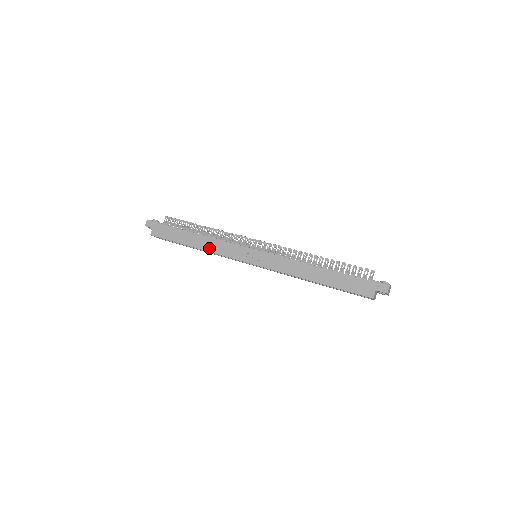
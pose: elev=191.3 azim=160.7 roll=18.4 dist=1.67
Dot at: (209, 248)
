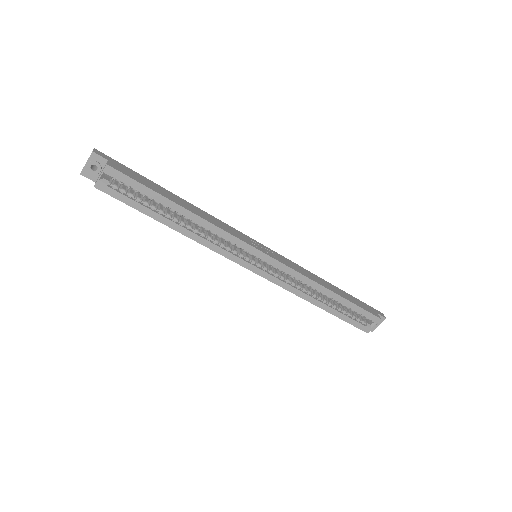
Dot at: (208, 219)
